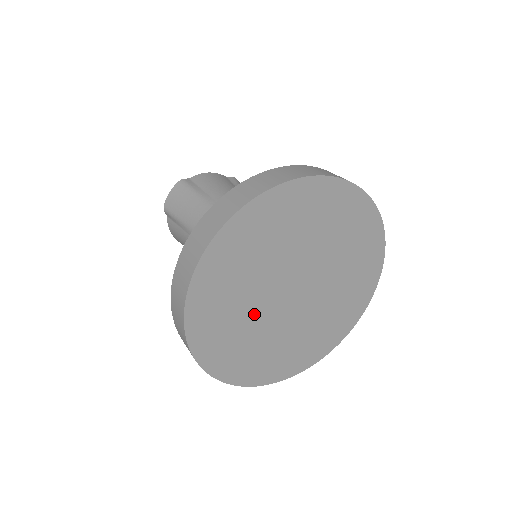
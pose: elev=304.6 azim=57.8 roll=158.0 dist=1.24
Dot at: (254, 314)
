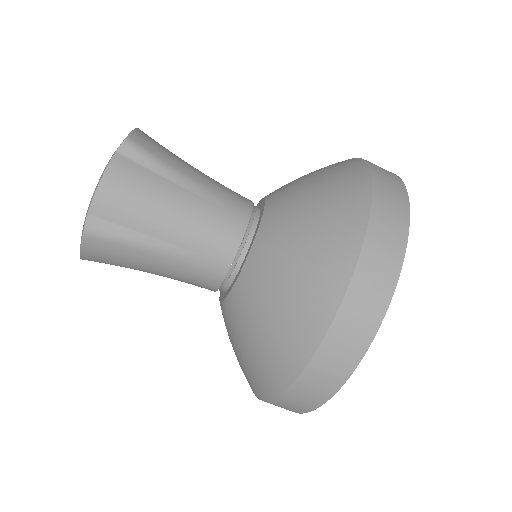
Dot at: occluded
